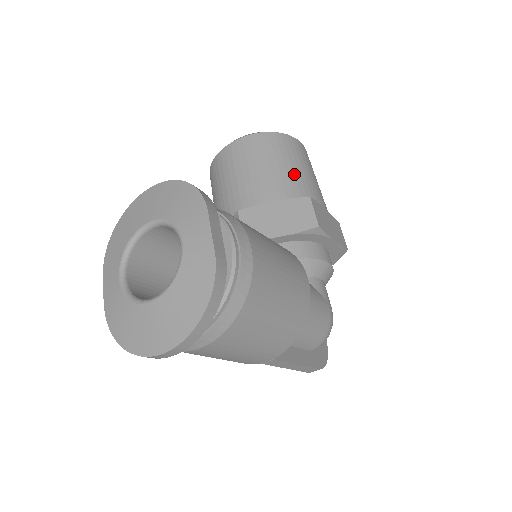
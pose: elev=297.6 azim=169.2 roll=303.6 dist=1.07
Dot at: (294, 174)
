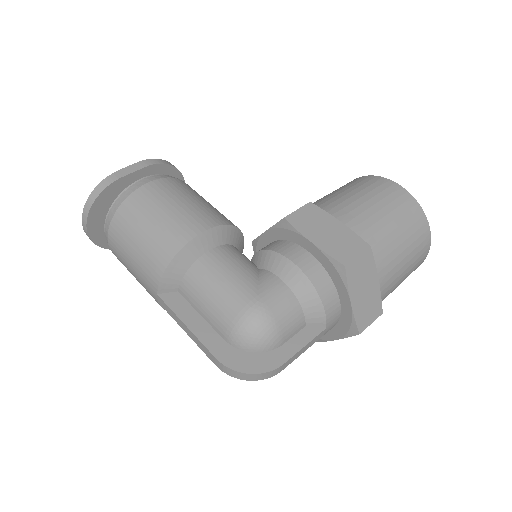
Dot at: (335, 196)
